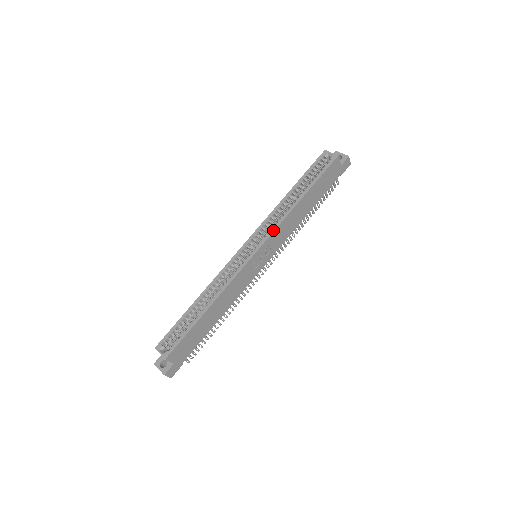
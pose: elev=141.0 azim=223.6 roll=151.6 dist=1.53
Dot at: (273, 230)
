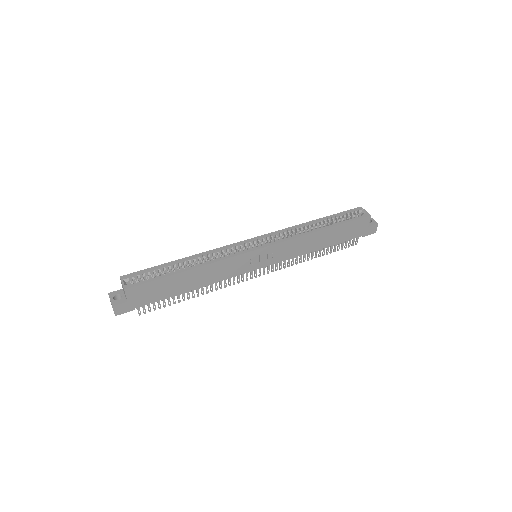
Dot at: (285, 240)
